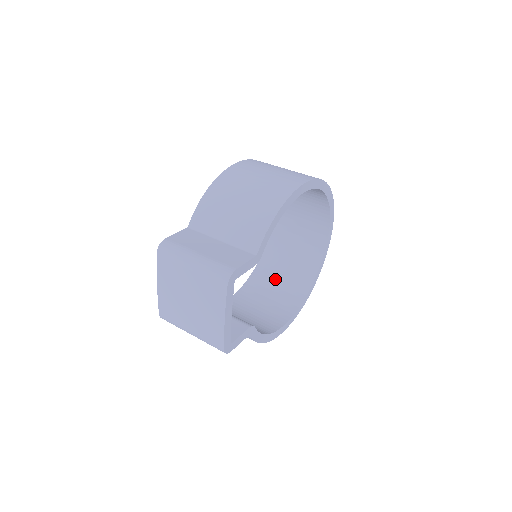
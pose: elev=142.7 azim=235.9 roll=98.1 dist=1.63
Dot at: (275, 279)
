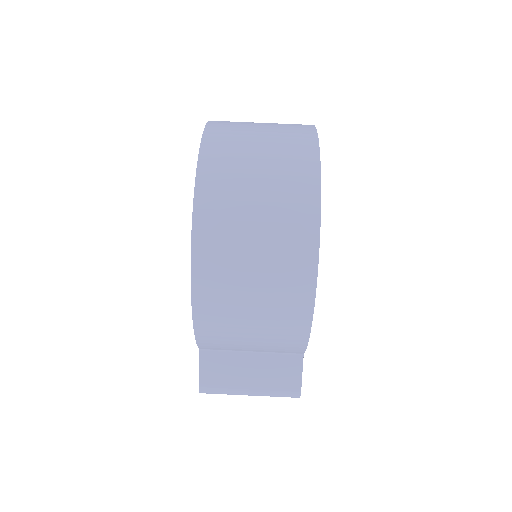
Dot at: occluded
